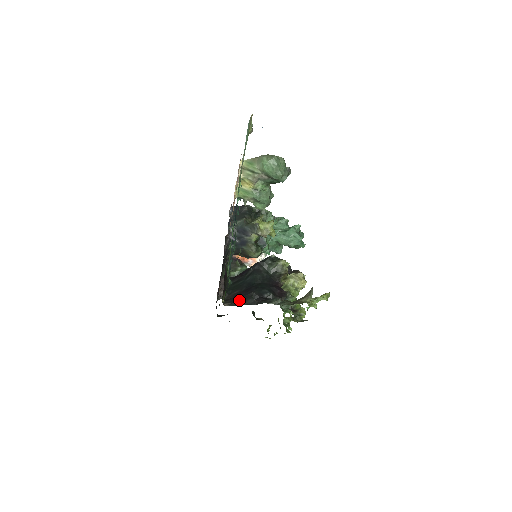
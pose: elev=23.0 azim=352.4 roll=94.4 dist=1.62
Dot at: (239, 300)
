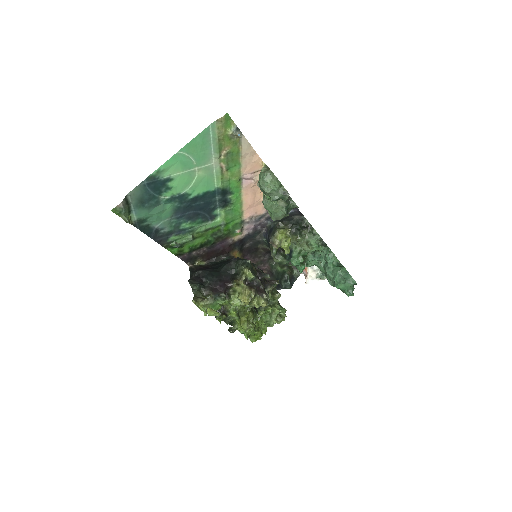
Dot at: (194, 269)
